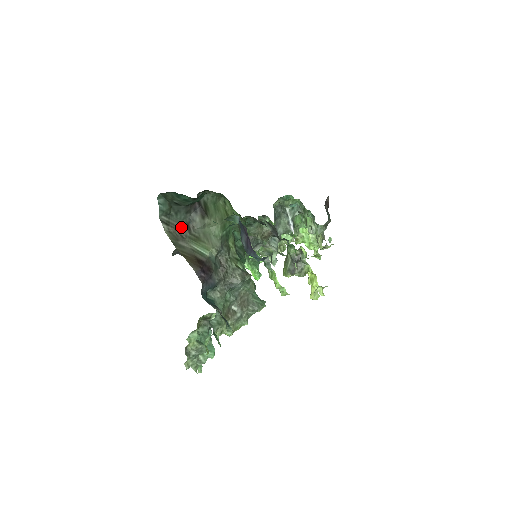
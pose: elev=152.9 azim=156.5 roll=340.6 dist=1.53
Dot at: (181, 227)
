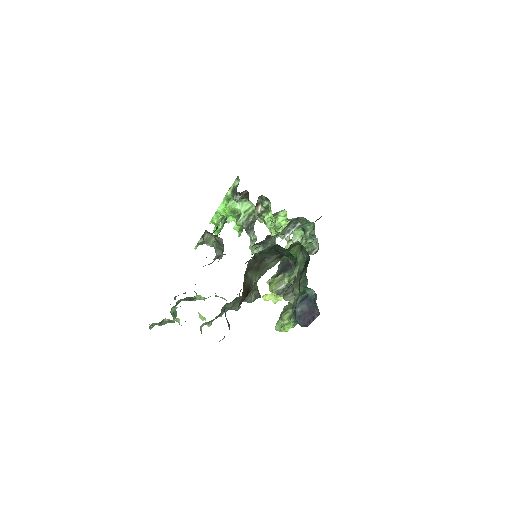
Dot at: (259, 261)
